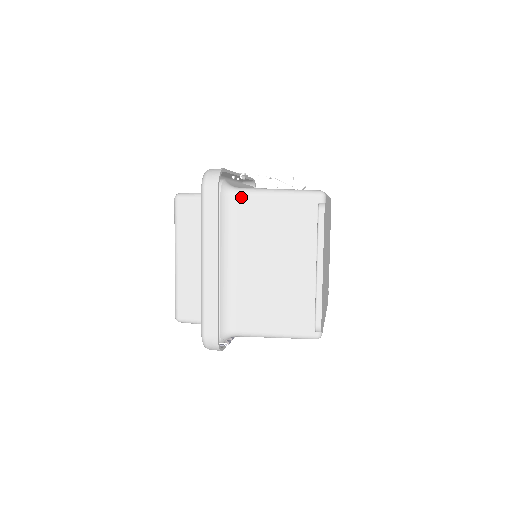
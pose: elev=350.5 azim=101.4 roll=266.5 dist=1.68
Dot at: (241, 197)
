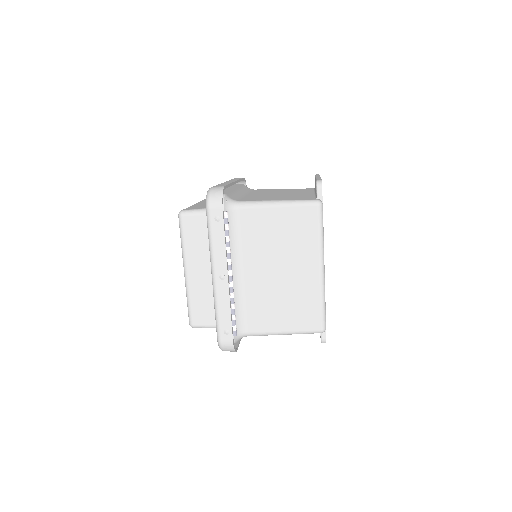
Dot at: occluded
